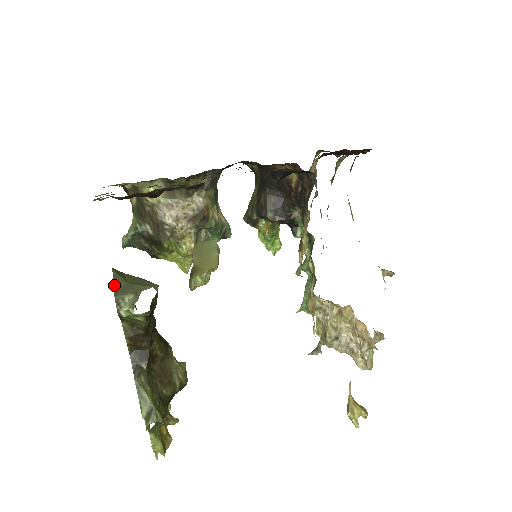
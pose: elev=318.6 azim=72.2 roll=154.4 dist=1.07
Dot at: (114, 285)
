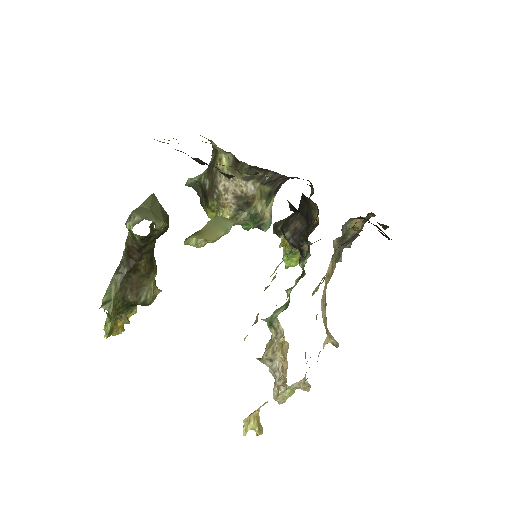
Dot at: (141, 204)
